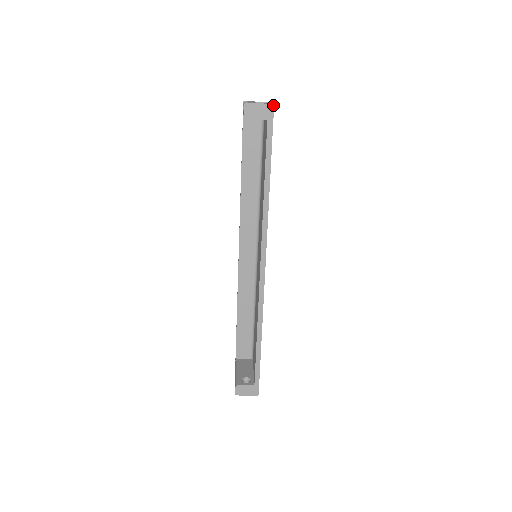
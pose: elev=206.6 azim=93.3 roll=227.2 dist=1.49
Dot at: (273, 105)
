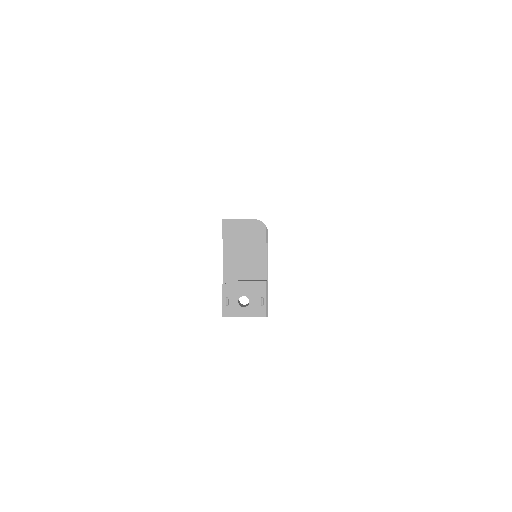
Dot at: (267, 316)
